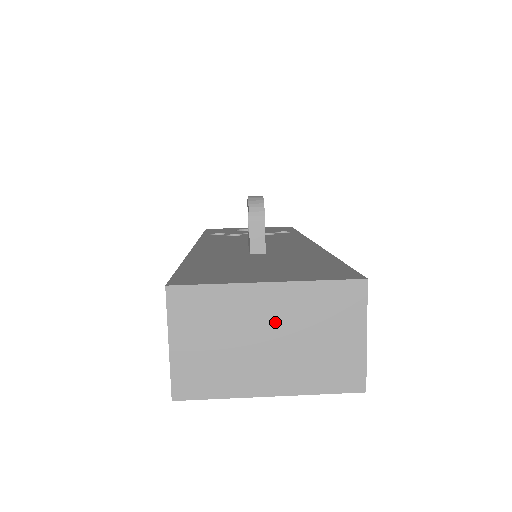
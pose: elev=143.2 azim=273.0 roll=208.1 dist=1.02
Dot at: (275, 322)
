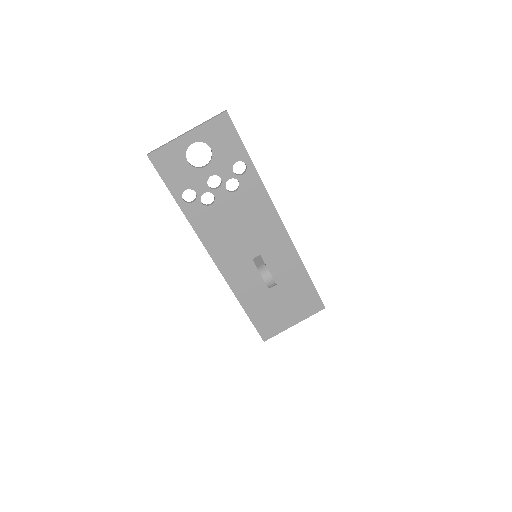
Dot at: occluded
